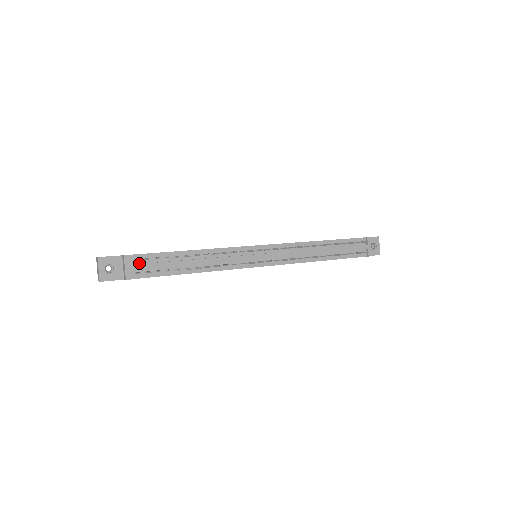
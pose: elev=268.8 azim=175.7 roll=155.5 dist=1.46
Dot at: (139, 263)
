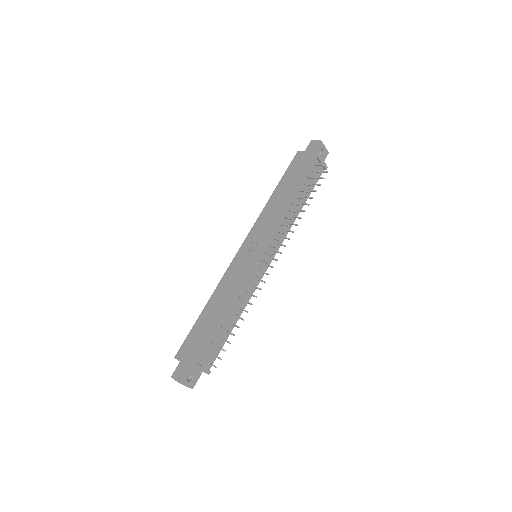
Dot at: (206, 358)
